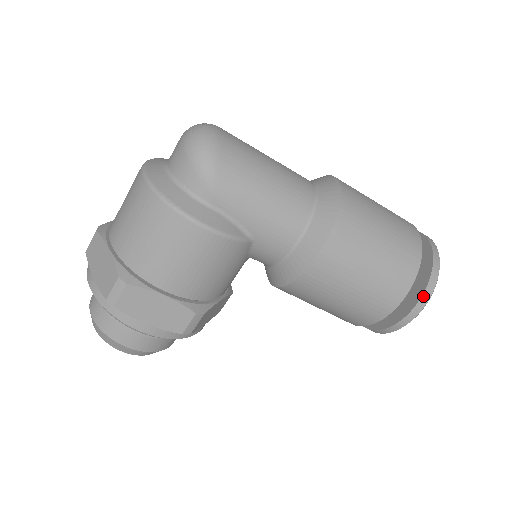
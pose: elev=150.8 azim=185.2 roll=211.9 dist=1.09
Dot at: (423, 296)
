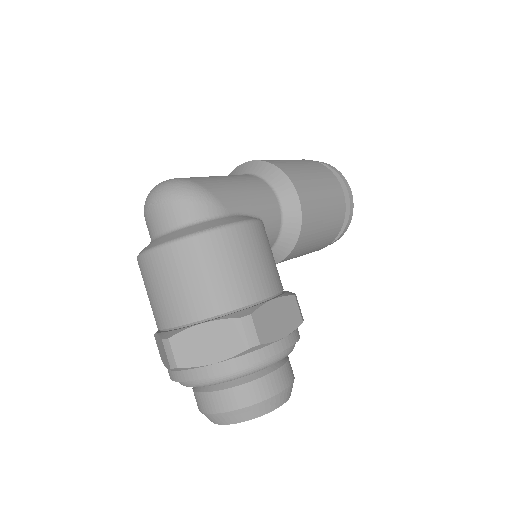
Dot at: (342, 178)
